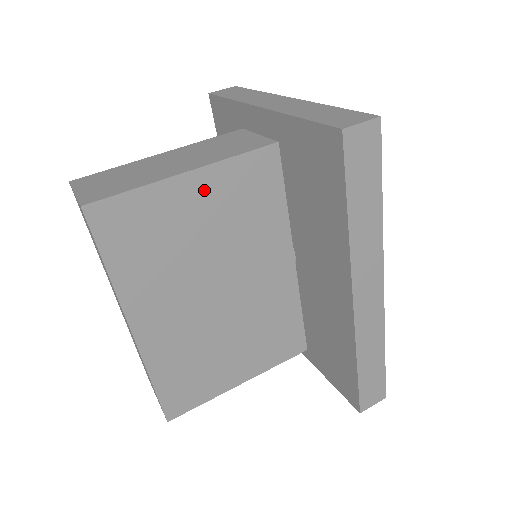
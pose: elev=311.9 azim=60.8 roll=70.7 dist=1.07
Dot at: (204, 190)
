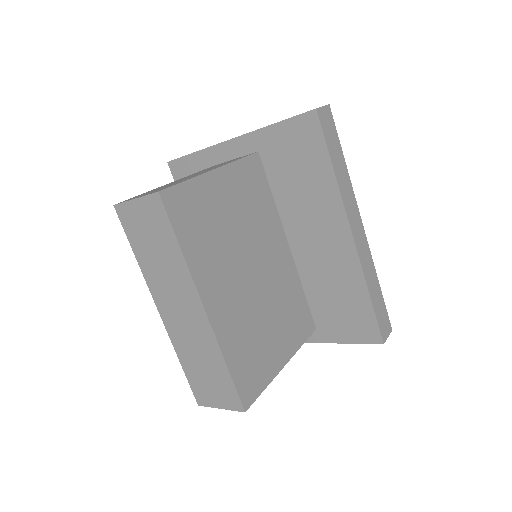
Dot at: (227, 184)
